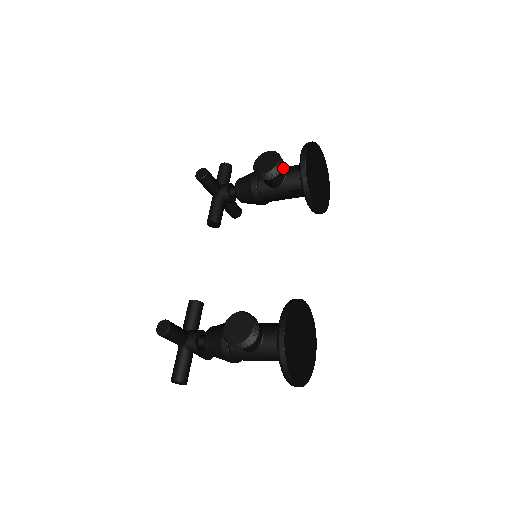
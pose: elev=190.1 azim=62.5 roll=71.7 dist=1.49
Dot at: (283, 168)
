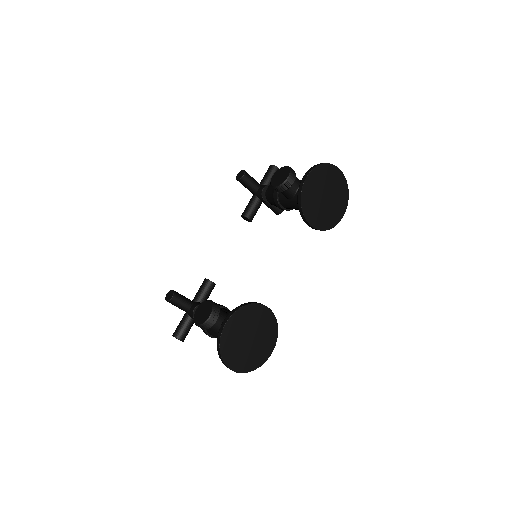
Dot at: (295, 183)
